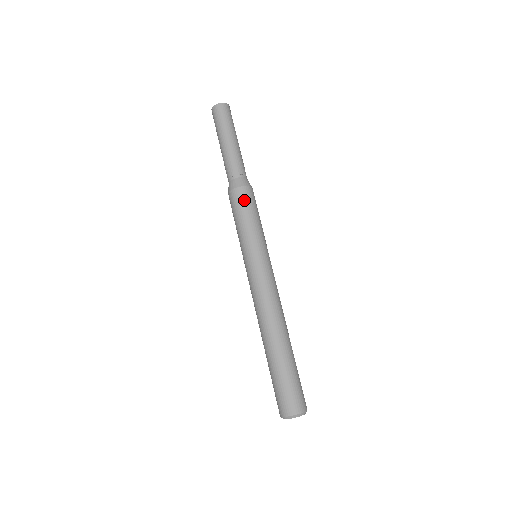
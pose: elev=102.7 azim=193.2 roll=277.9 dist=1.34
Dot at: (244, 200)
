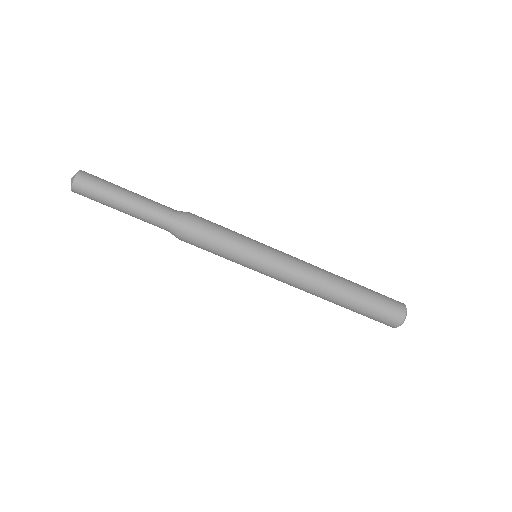
Dot at: (199, 235)
